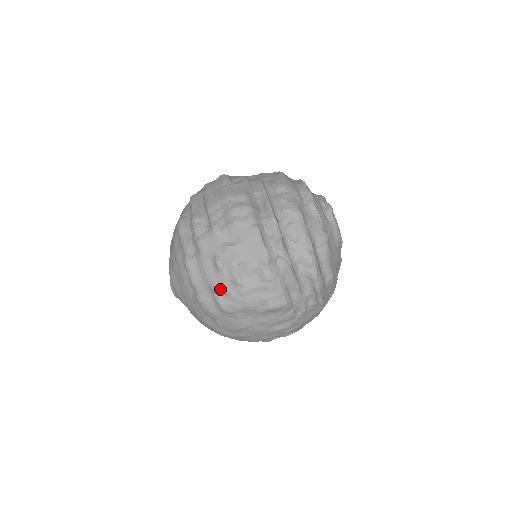
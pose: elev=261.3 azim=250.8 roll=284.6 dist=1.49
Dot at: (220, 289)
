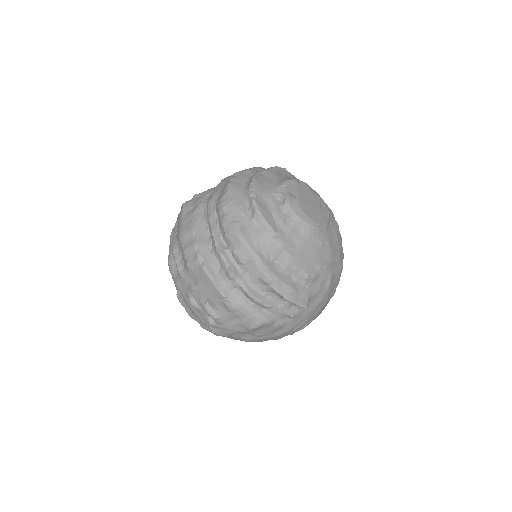
Dot at: (205, 322)
